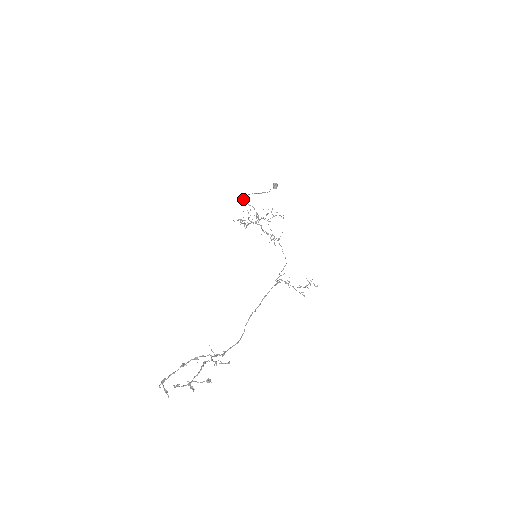
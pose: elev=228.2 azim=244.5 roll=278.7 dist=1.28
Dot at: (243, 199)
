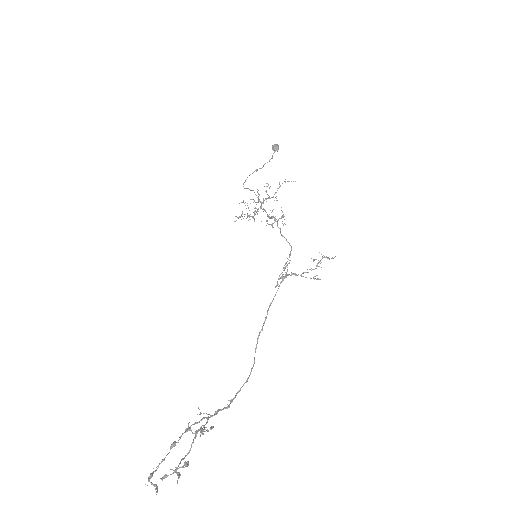
Dot at: occluded
